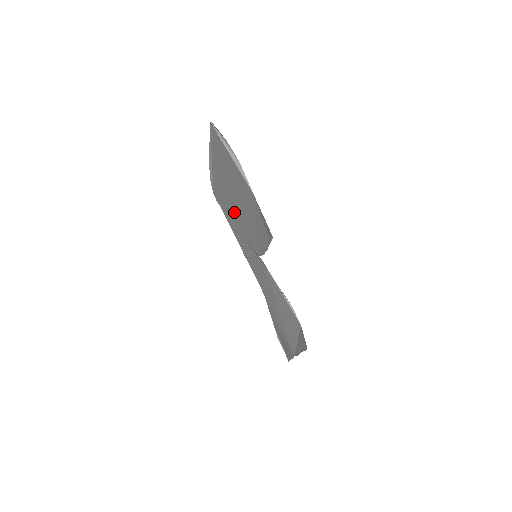
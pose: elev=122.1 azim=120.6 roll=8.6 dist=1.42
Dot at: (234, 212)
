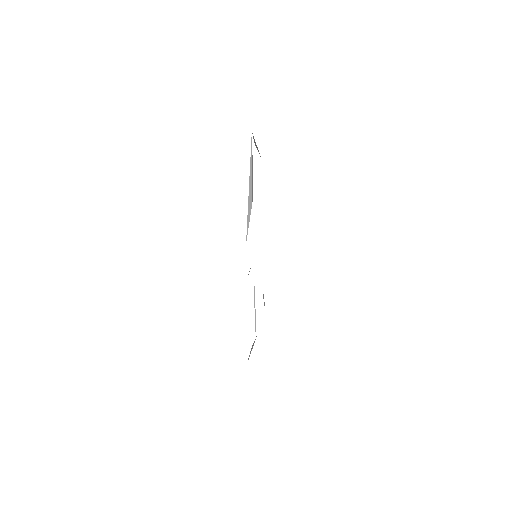
Dot at: occluded
